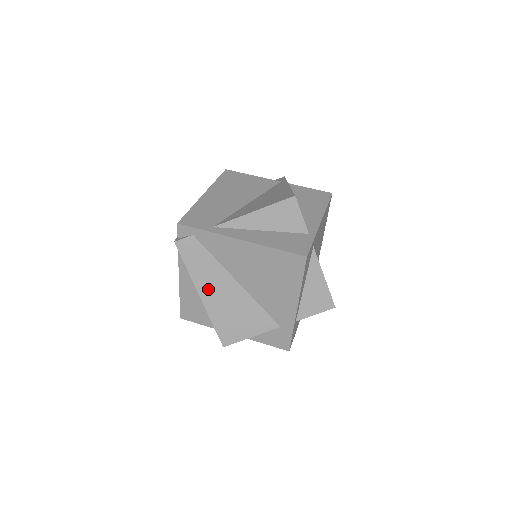
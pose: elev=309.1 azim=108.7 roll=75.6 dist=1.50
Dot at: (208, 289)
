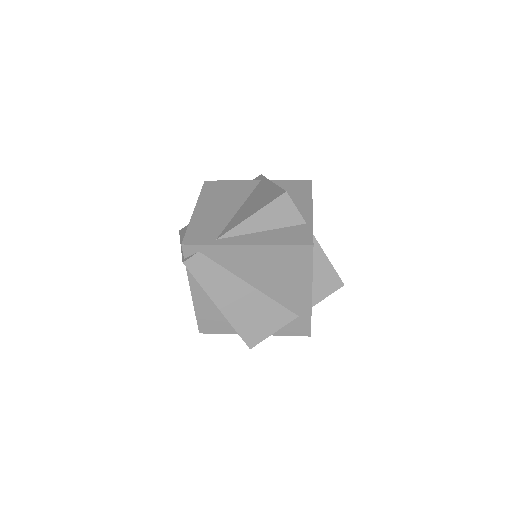
Dot at: (224, 299)
